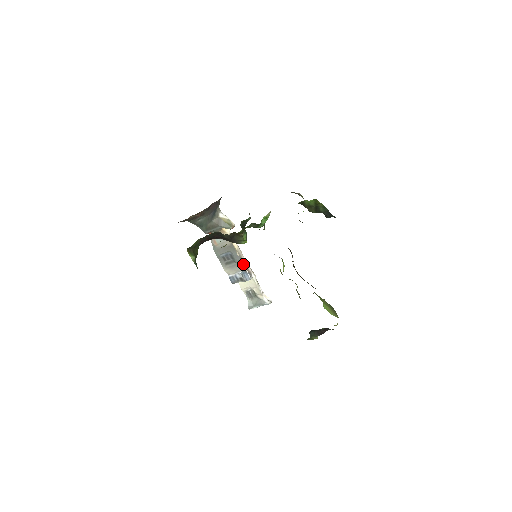
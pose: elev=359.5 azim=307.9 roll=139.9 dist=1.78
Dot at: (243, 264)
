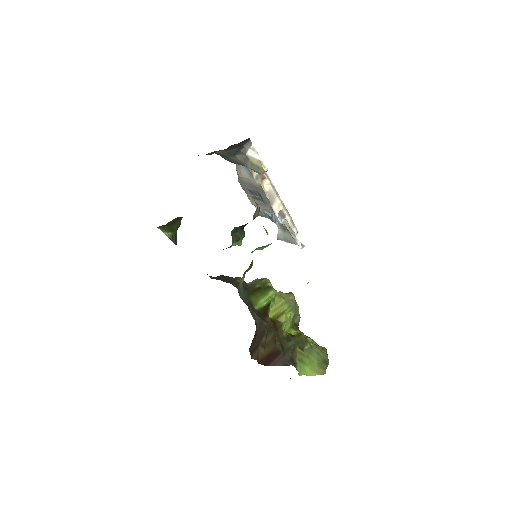
Dot at: (273, 208)
